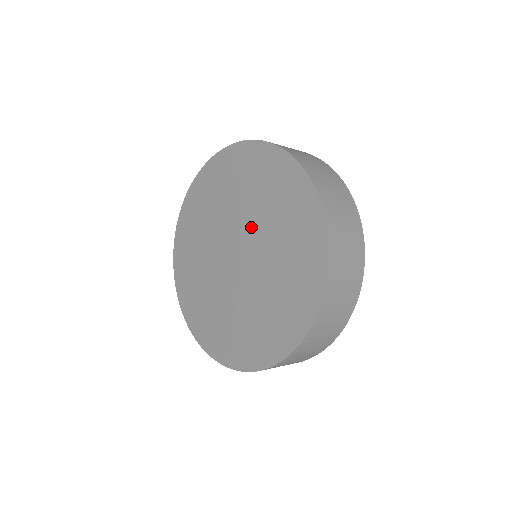
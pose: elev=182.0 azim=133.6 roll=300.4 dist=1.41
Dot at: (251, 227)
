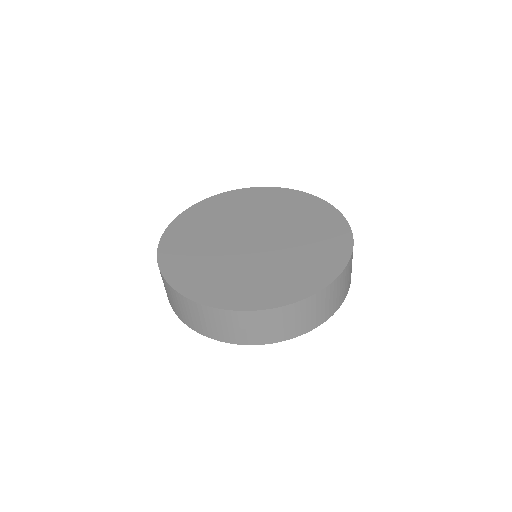
Dot at: (264, 221)
